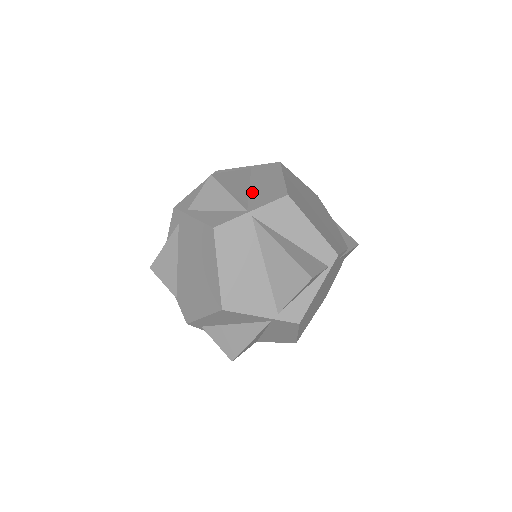
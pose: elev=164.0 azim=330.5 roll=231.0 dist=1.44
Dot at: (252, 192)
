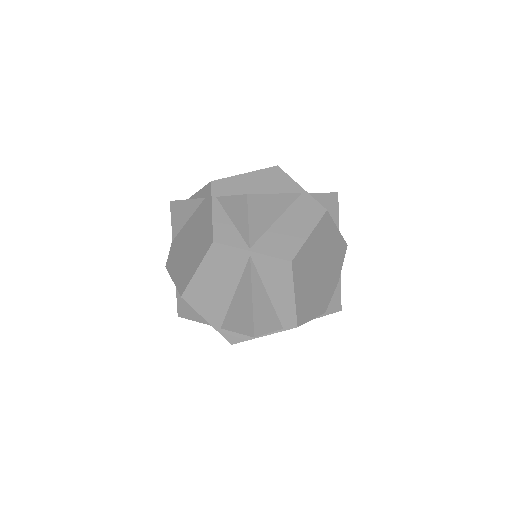
Dot at: (274, 228)
